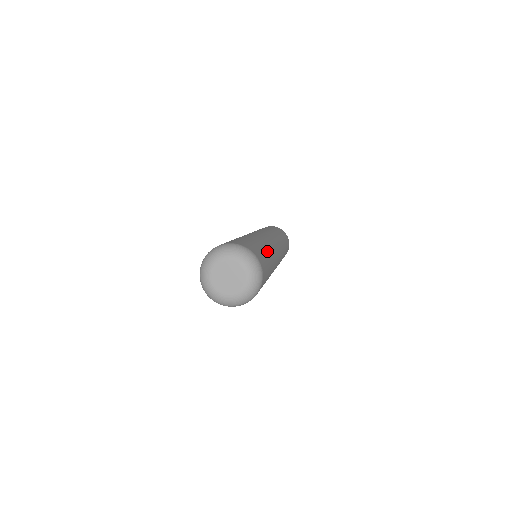
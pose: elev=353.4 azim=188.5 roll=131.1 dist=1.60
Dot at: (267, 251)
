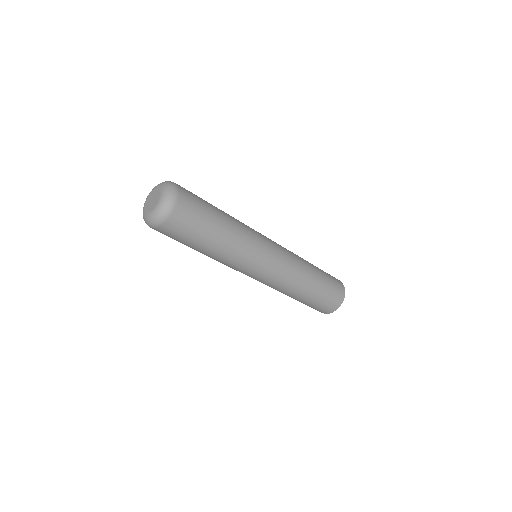
Dot at: (220, 210)
